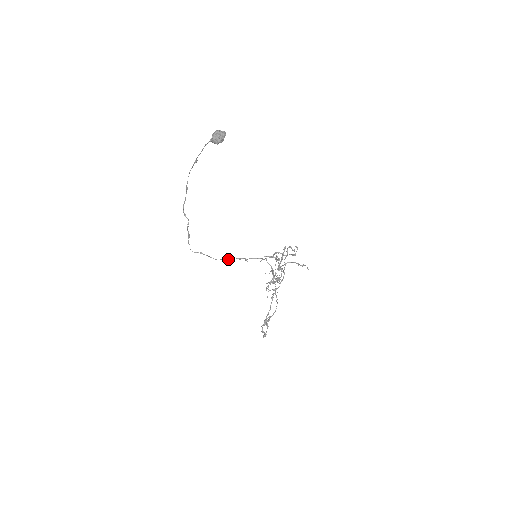
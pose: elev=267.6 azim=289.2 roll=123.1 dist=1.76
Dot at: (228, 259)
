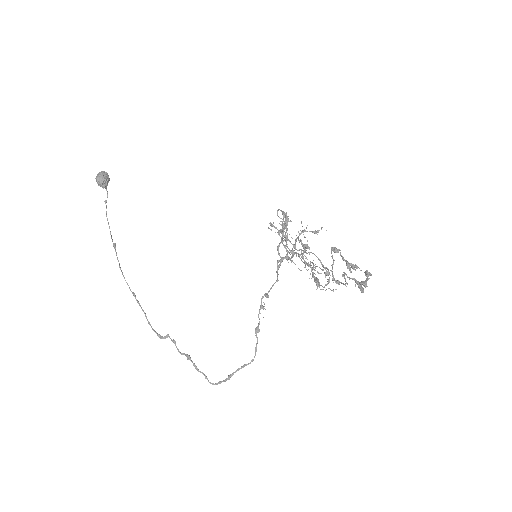
Dot at: (255, 329)
